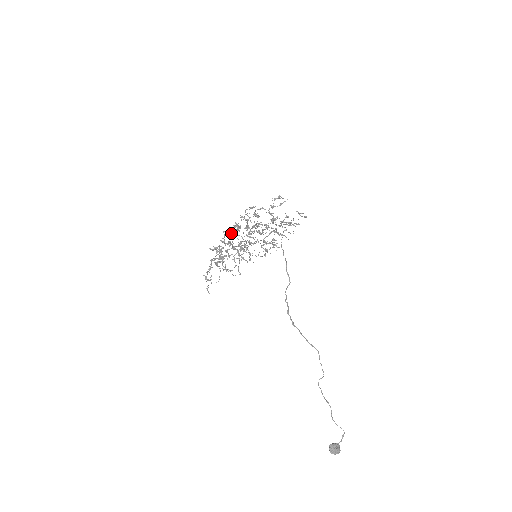
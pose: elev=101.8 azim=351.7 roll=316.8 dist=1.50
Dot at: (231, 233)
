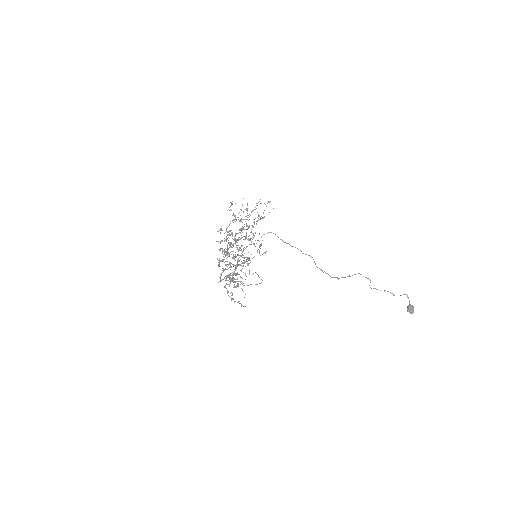
Dot at: (223, 259)
